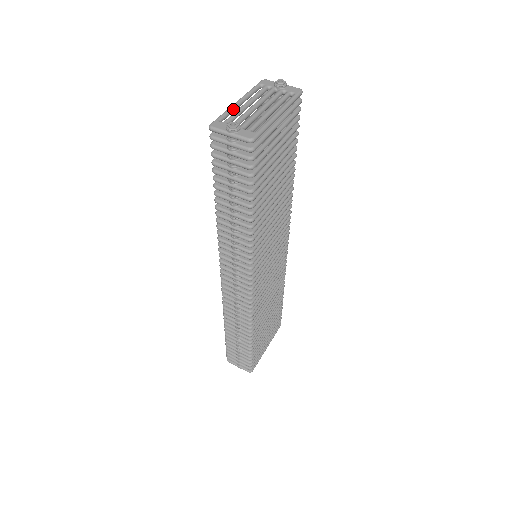
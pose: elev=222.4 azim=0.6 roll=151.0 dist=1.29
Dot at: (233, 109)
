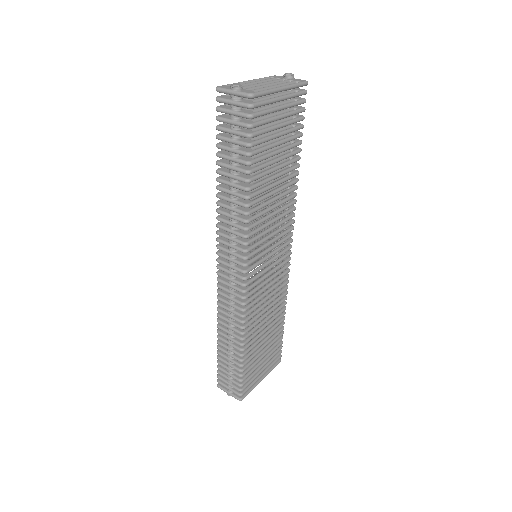
Dot at: occluded
